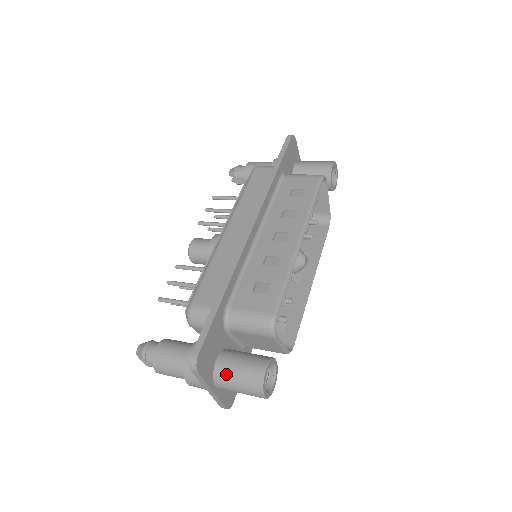
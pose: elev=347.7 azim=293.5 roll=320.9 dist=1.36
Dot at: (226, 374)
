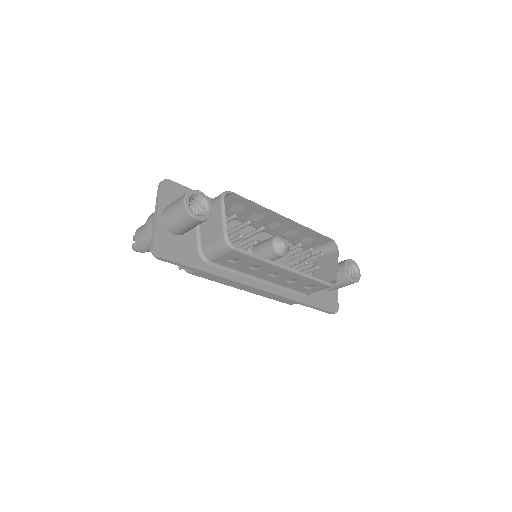
Dot at: occluded
